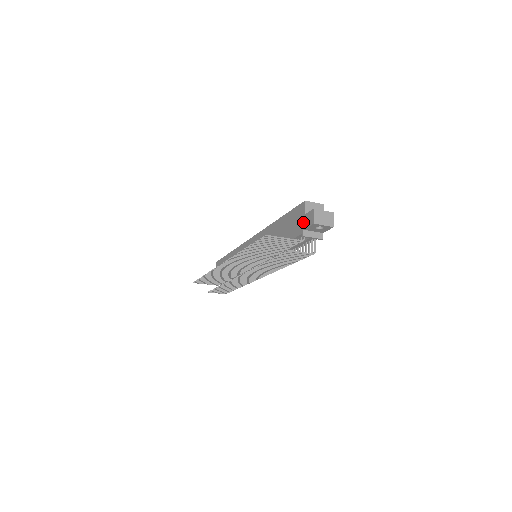
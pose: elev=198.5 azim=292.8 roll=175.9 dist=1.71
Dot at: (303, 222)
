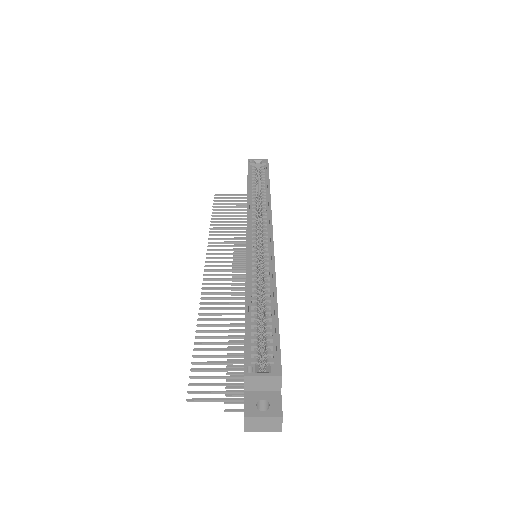
Dot at: occluded
